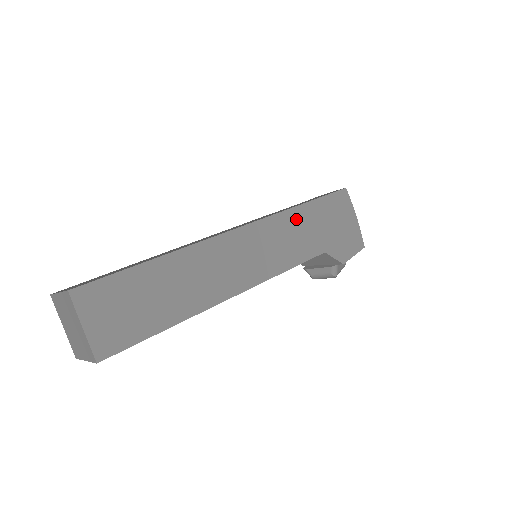
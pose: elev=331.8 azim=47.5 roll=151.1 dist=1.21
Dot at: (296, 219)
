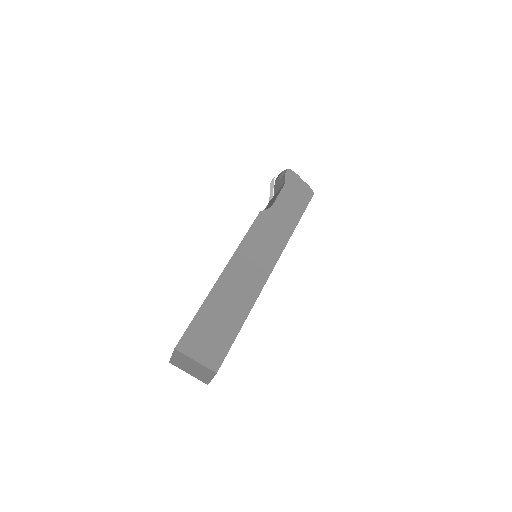
Dot at: occluded
